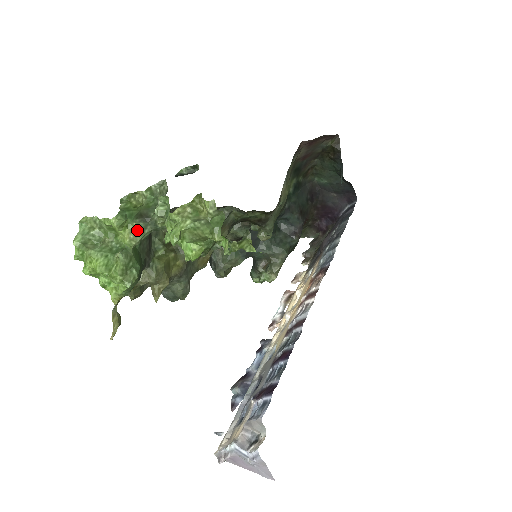
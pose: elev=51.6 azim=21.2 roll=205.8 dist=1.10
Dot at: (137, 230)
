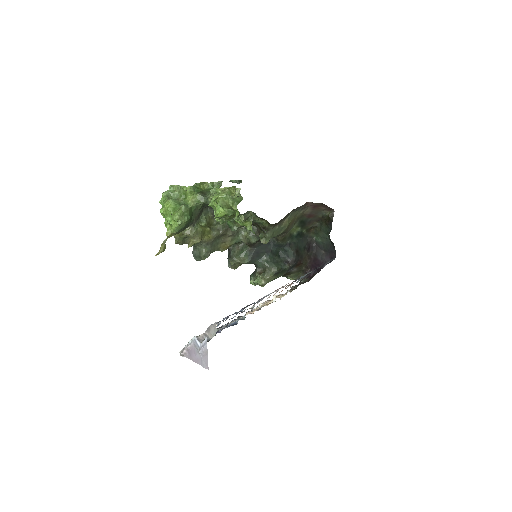
Dot at: (197, 198)
